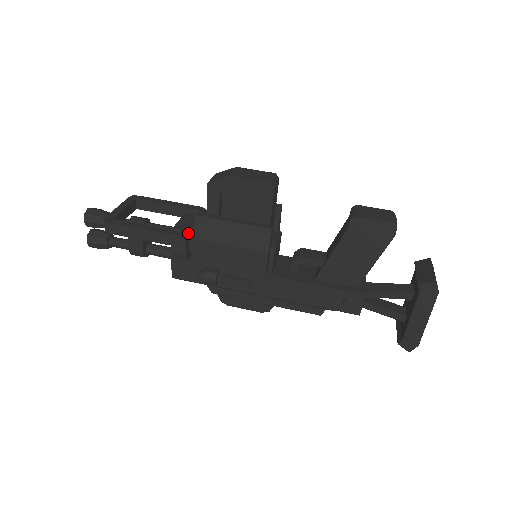
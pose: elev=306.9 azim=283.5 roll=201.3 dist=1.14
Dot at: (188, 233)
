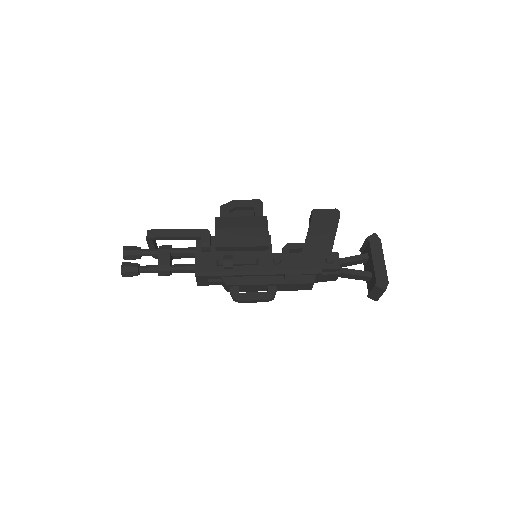
Dot at: occluded
